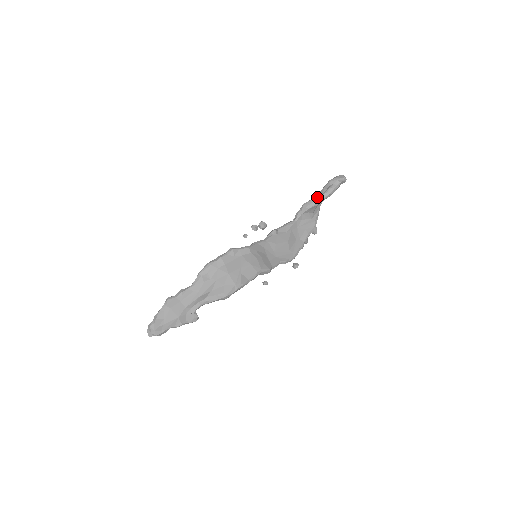
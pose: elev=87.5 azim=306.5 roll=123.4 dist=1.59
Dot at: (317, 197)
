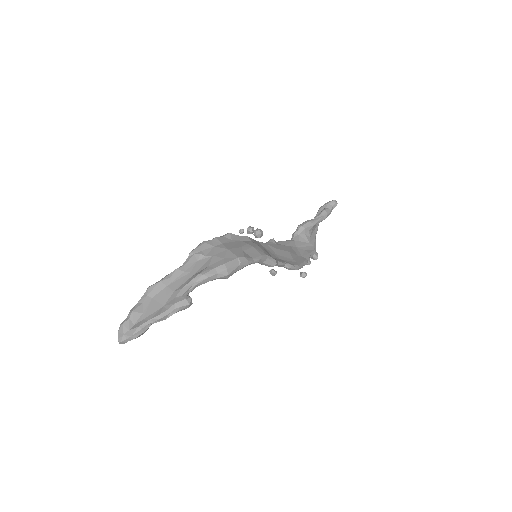
Dot at: (311, 219)
